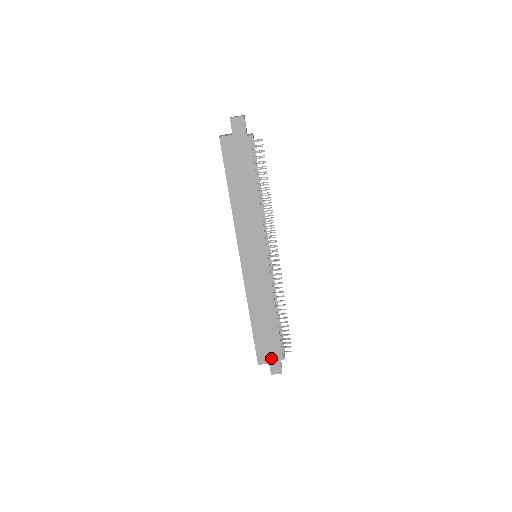
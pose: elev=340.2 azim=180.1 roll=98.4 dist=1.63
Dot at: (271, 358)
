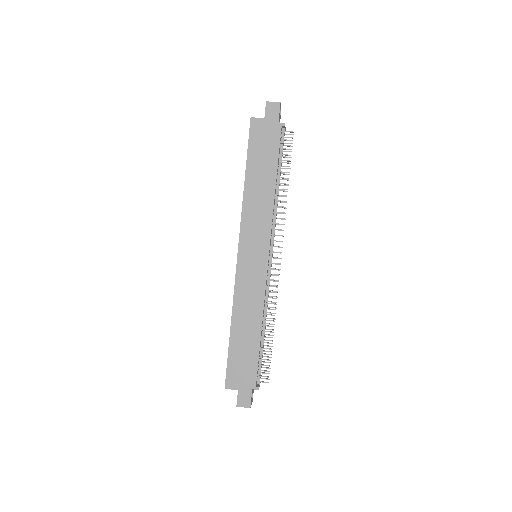
Dot at: (242, 384)
